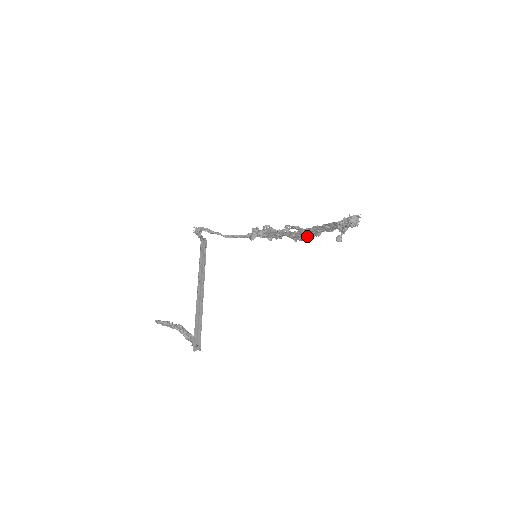
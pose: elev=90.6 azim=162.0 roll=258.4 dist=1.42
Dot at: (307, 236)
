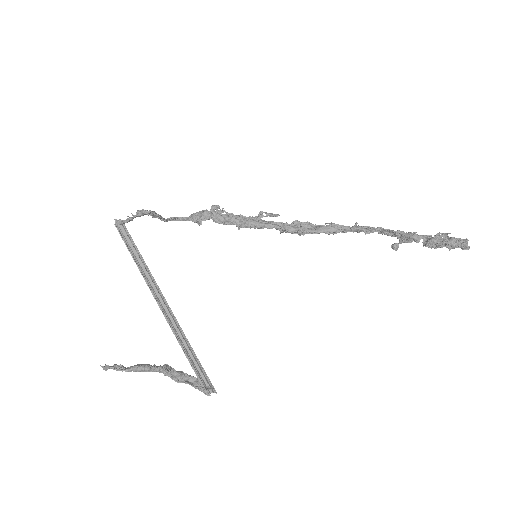
Dot at: (318, 233)
